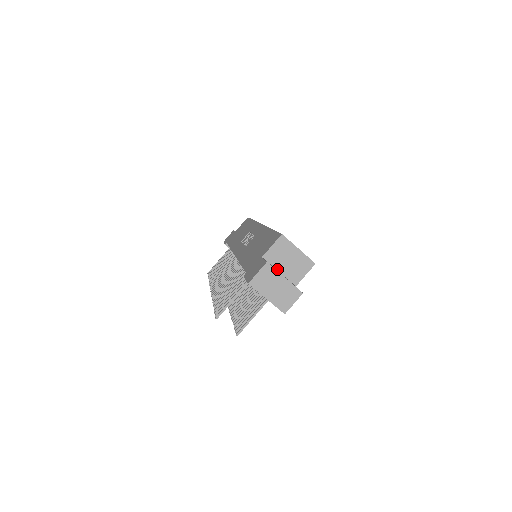
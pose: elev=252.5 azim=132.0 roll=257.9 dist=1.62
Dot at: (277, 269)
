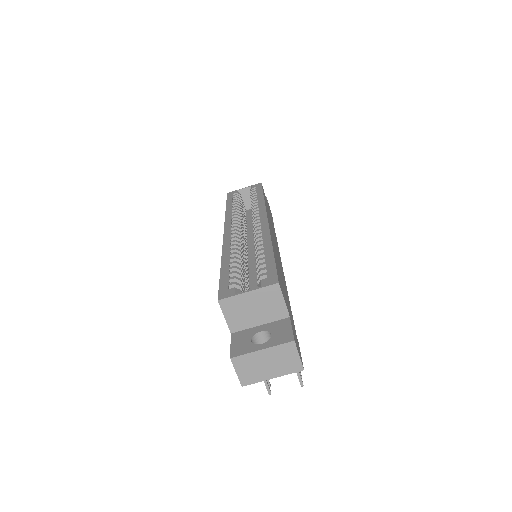
Dot at: (255, 326)
